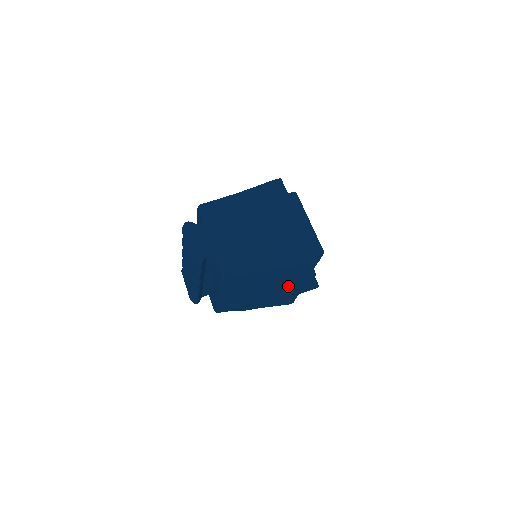
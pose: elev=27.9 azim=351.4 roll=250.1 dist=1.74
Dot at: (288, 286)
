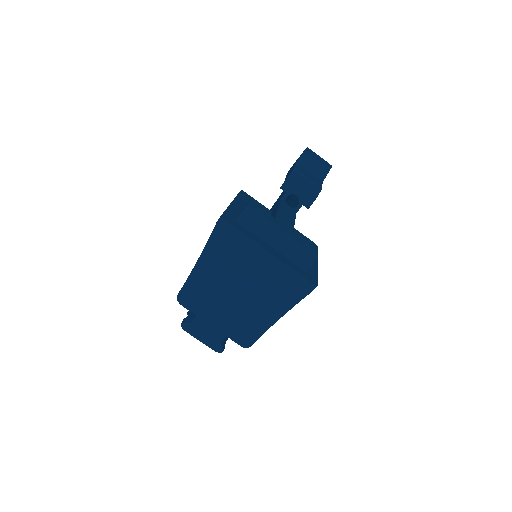
Dot at: occluded
